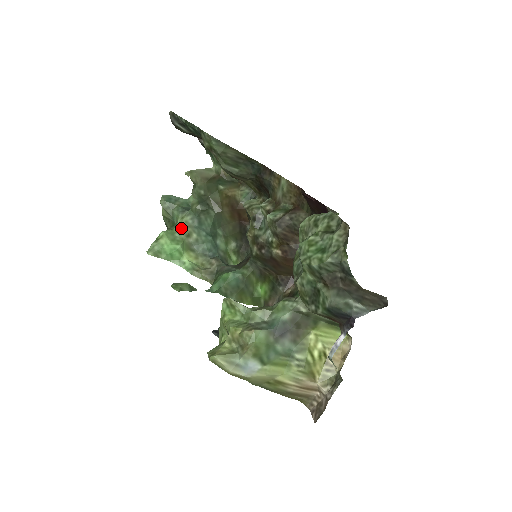
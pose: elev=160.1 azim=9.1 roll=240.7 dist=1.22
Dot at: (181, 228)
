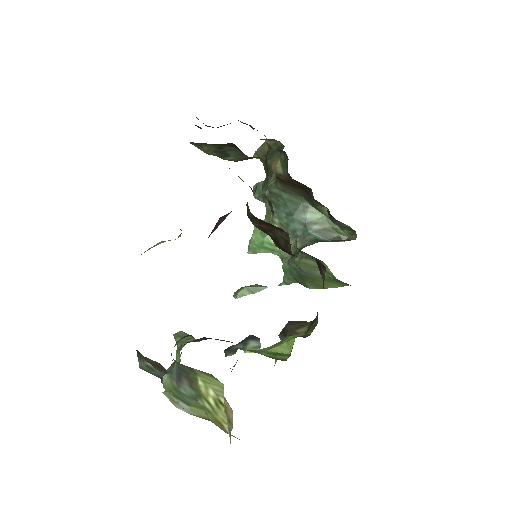
Dot at: (266, 217)
